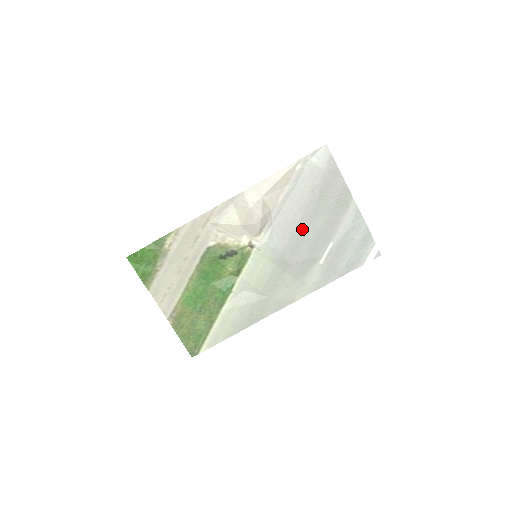
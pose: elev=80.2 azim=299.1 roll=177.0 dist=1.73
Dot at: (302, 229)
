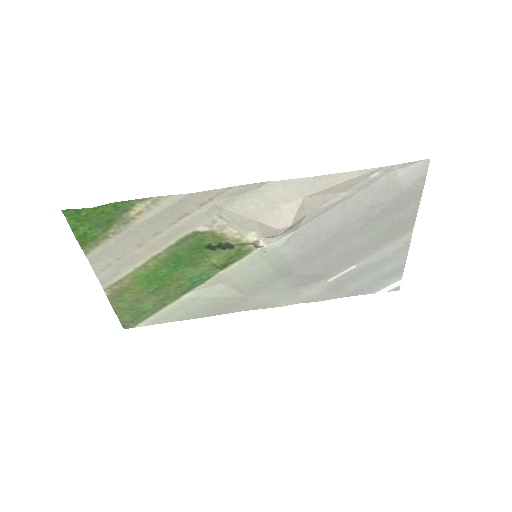
Dot at: (331, 243)
